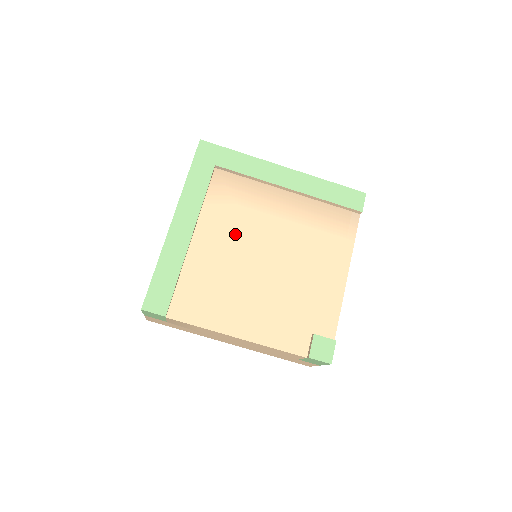
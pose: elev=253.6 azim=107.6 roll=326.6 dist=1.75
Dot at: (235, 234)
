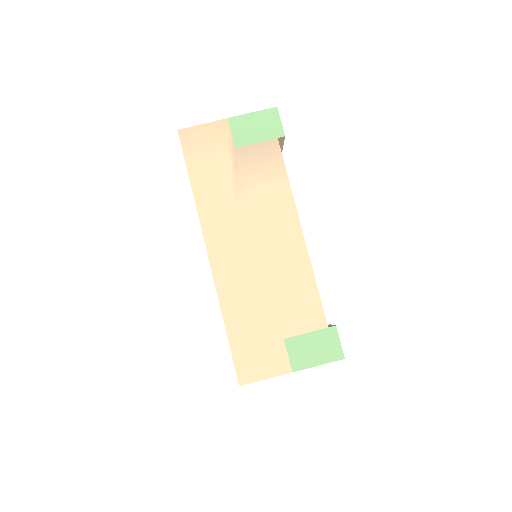
Dot at: occluded
